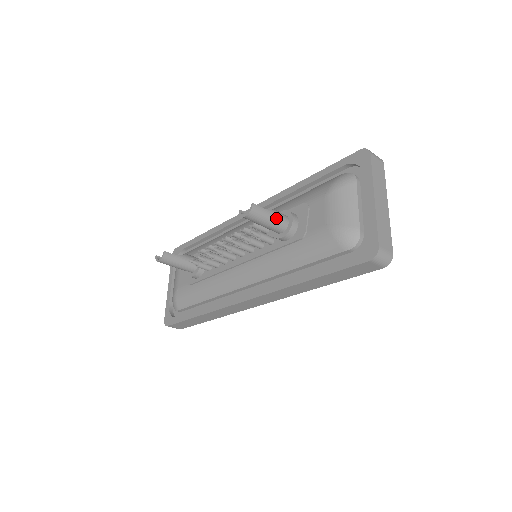
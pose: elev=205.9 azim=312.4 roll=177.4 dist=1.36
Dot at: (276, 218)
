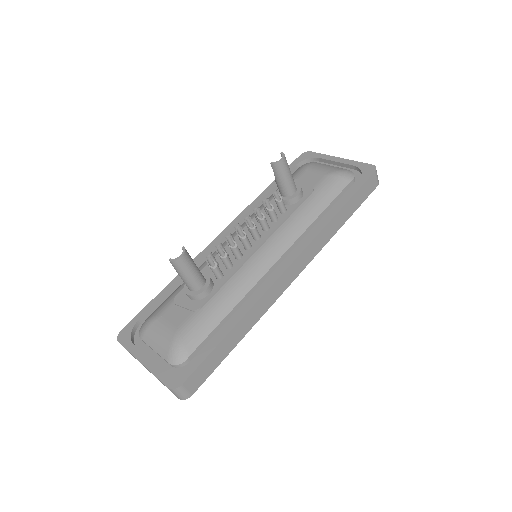
Dot at: occluded
